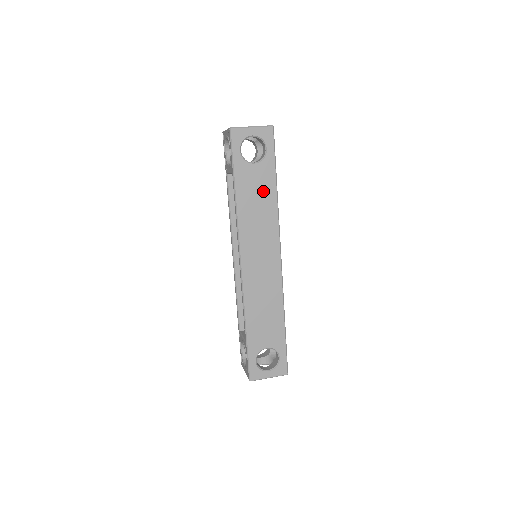
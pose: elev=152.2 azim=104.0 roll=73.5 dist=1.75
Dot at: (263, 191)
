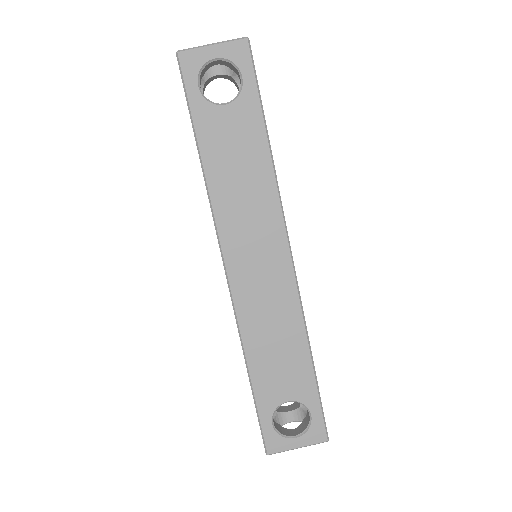
Dot at: (246, 148)
